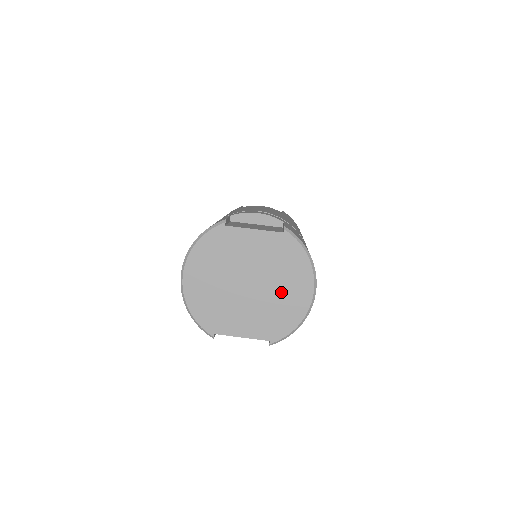
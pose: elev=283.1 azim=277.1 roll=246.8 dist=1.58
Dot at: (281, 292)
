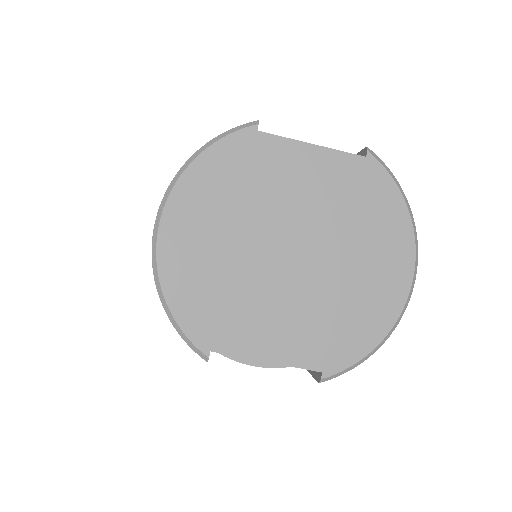
Dot at: (352, 273)
